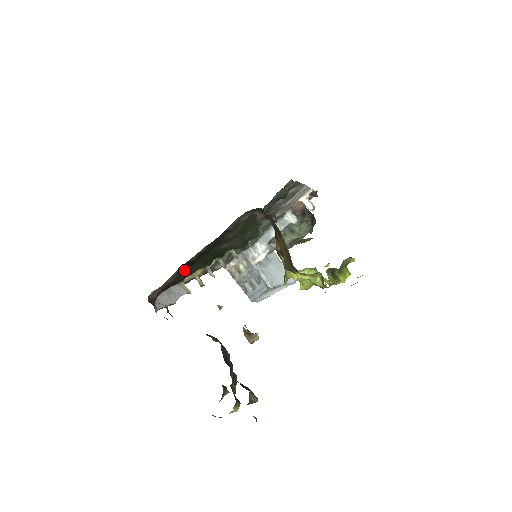
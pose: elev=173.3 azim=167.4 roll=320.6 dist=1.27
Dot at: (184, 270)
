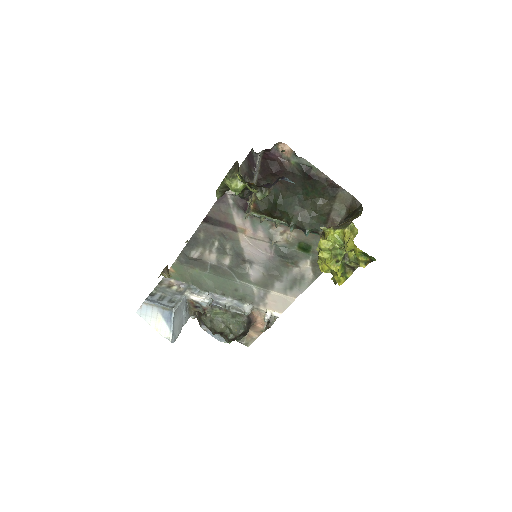
Dot at: (293, 172)
